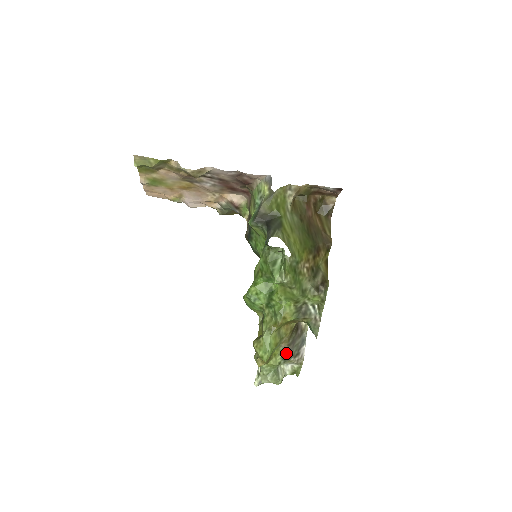
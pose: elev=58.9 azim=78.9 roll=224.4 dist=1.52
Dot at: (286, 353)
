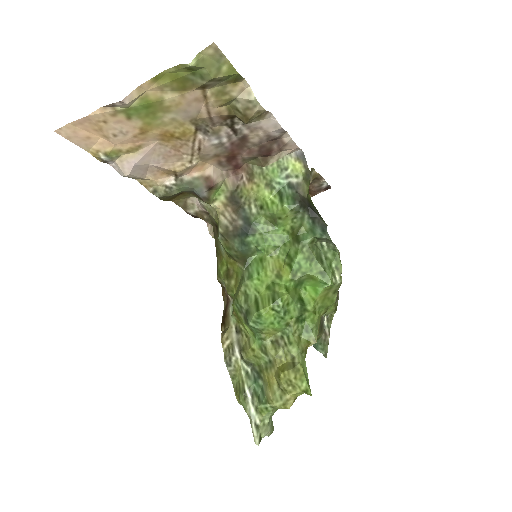
Dot at: occluded
